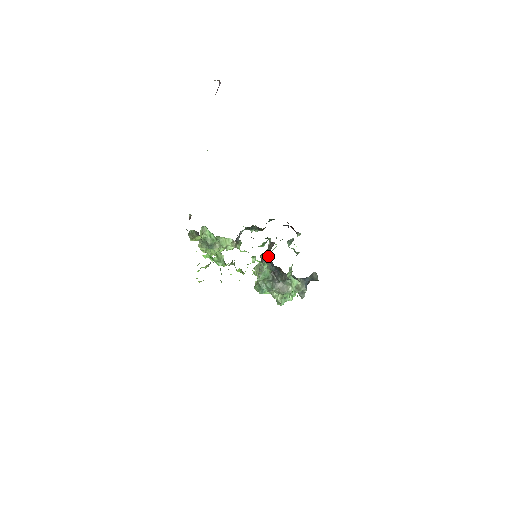
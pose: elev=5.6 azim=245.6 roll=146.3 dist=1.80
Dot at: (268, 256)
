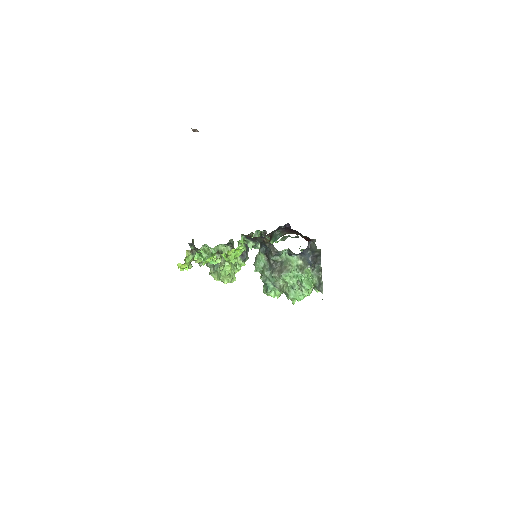
Dot at: occluded
